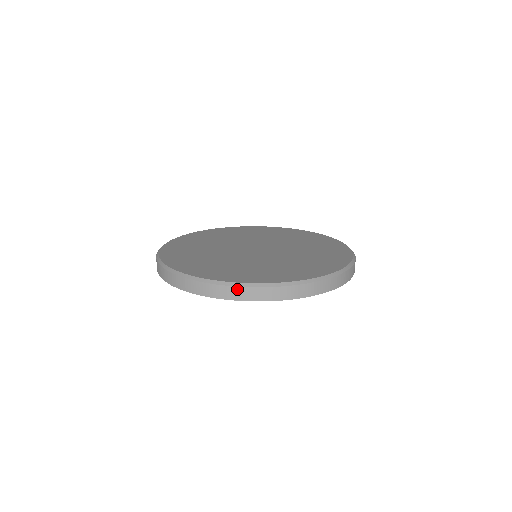
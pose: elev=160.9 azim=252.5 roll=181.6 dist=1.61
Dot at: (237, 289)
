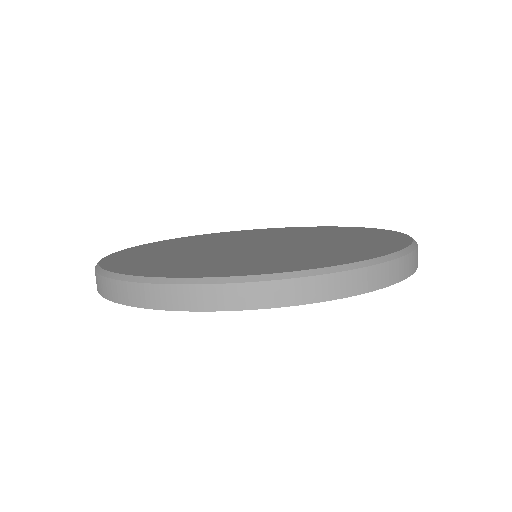
Dot at: (182, 289)
